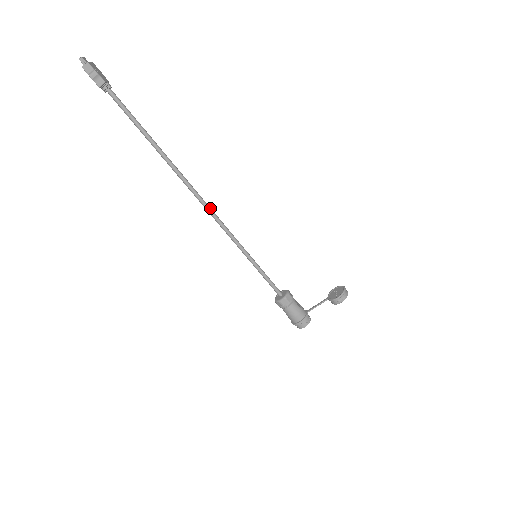
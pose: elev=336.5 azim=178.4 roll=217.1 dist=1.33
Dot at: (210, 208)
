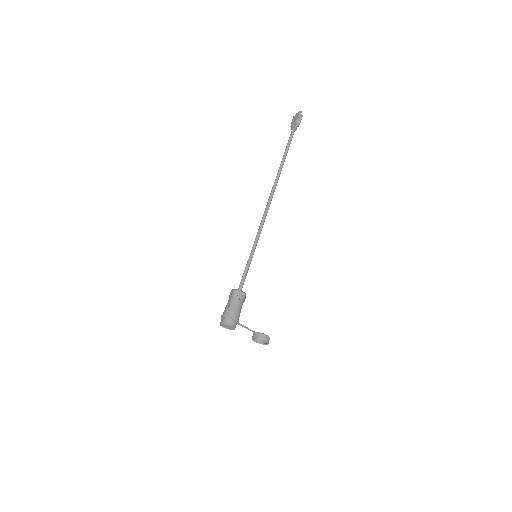
Dot at: occluded
